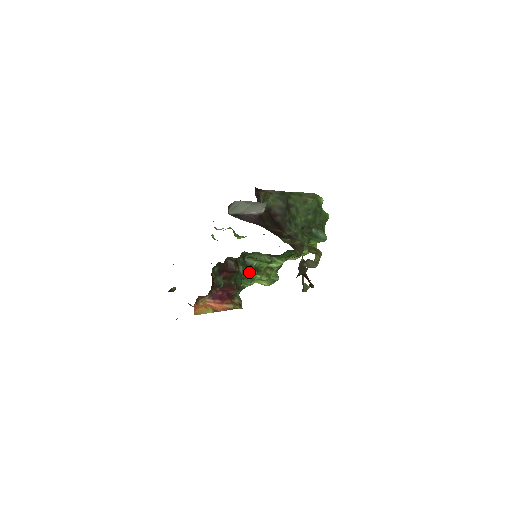
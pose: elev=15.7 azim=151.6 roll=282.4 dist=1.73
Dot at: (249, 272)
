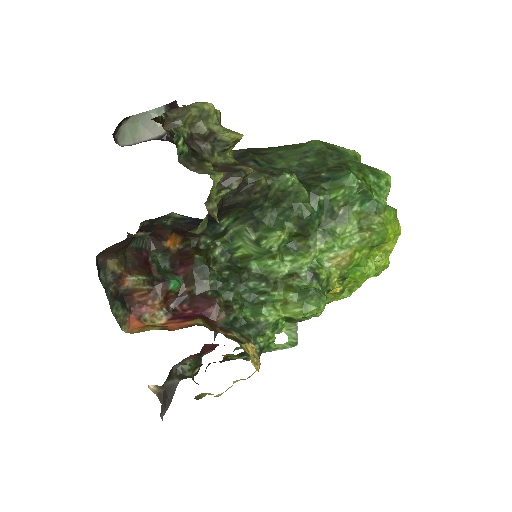
Dot at: (251, 285)
